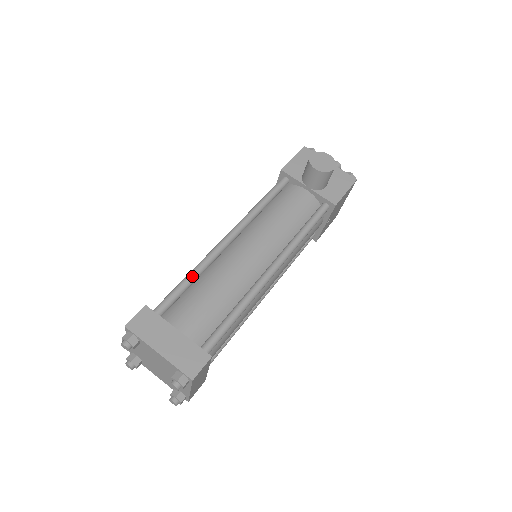
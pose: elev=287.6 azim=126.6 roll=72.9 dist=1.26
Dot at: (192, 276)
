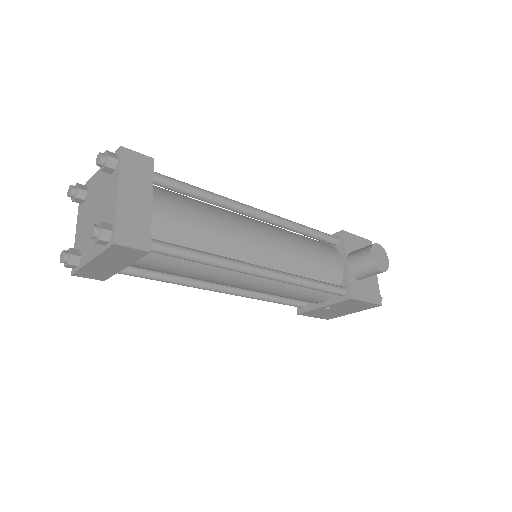
Dot at: (207, 194)
